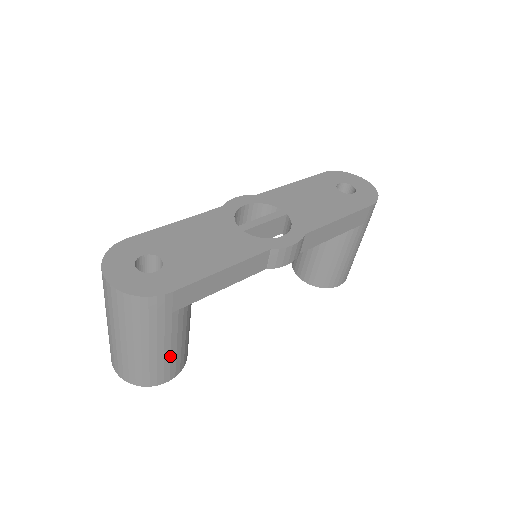
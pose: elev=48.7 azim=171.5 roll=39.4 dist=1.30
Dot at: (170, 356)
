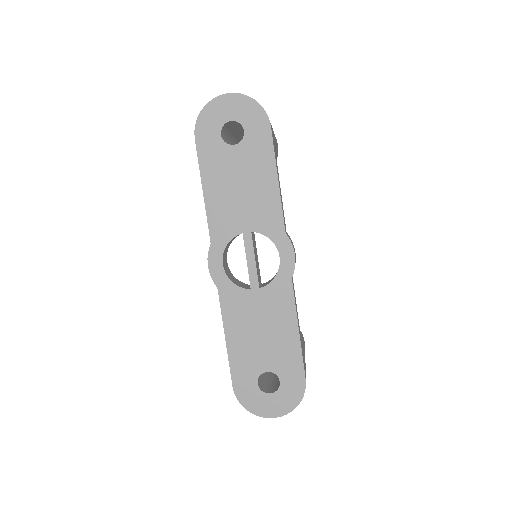
Dot at: occluded
